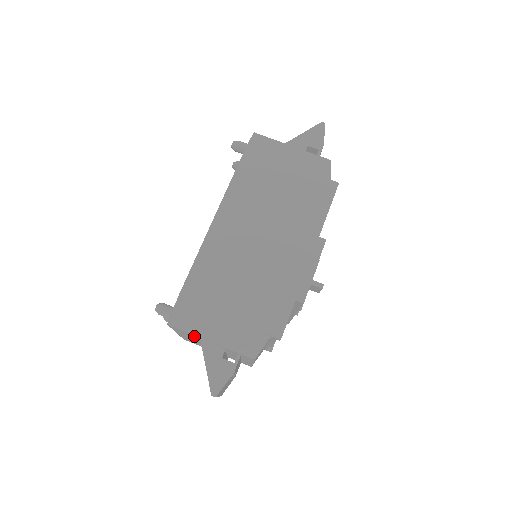
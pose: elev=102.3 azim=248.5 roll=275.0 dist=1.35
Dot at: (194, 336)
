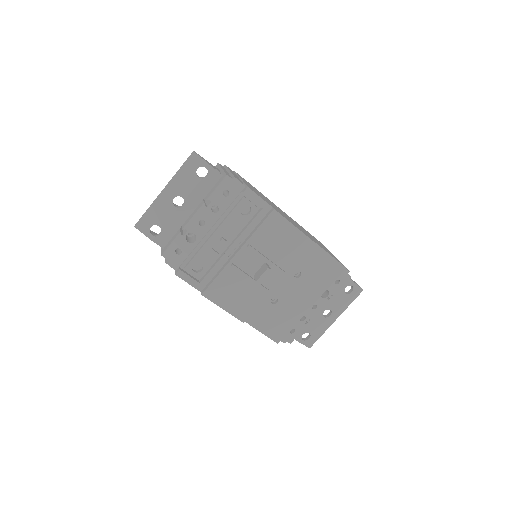
Dot at: occluded
